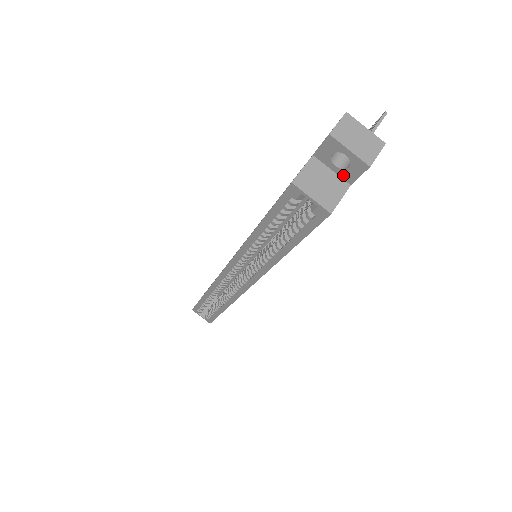
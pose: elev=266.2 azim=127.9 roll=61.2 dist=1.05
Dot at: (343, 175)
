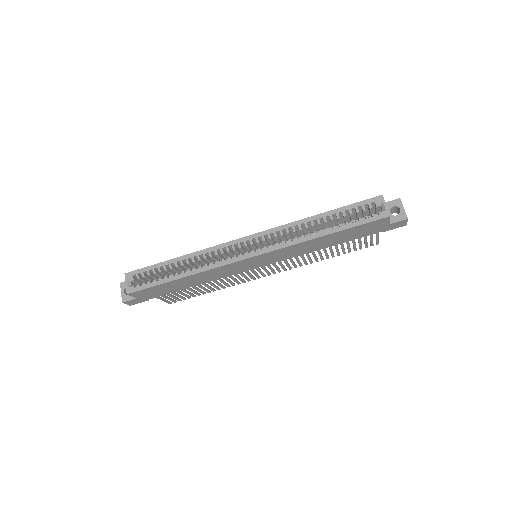
Dot at: (390, 218)
